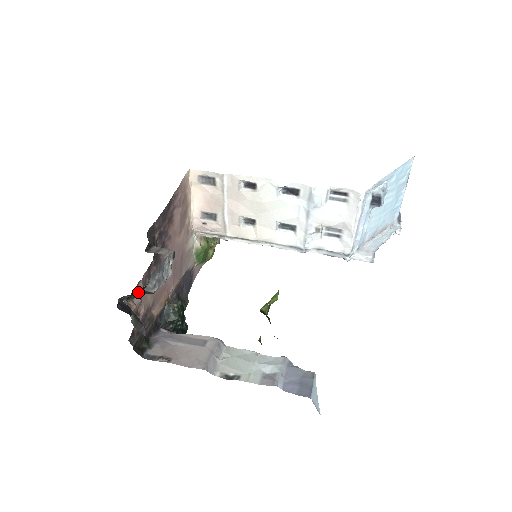
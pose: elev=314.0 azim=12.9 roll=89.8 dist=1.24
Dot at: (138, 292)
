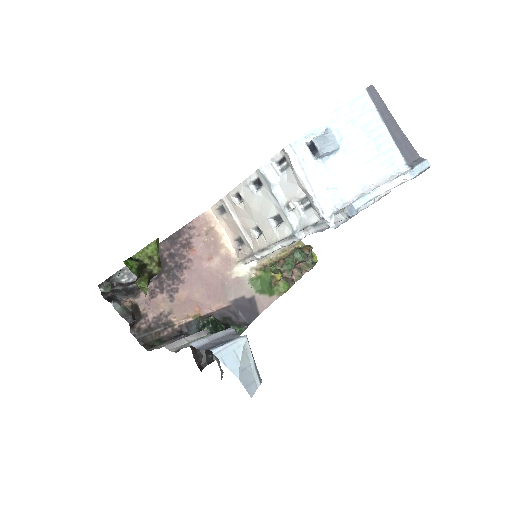
Dot at: (109, 282)
